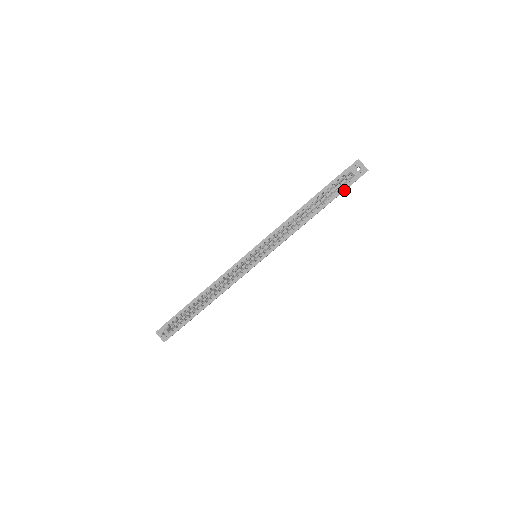
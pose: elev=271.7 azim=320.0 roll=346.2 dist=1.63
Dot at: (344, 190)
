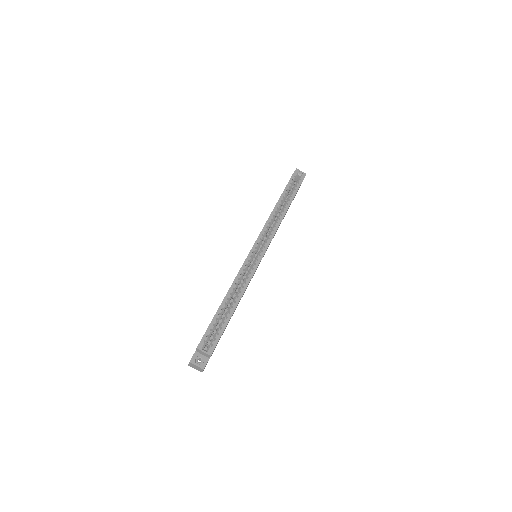
Dot at: (300, 185)
